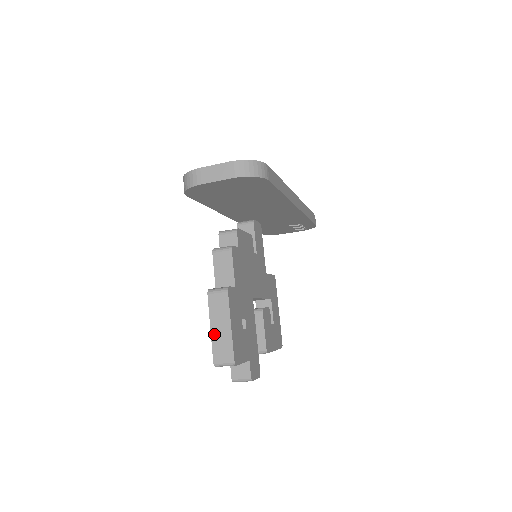
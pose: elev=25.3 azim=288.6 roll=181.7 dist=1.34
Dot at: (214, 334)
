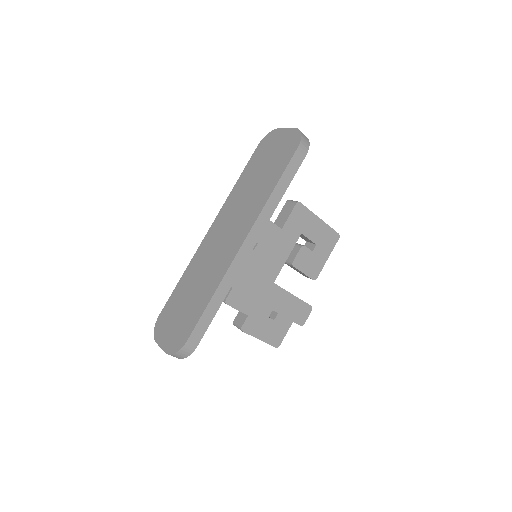
Dot at: occluded
